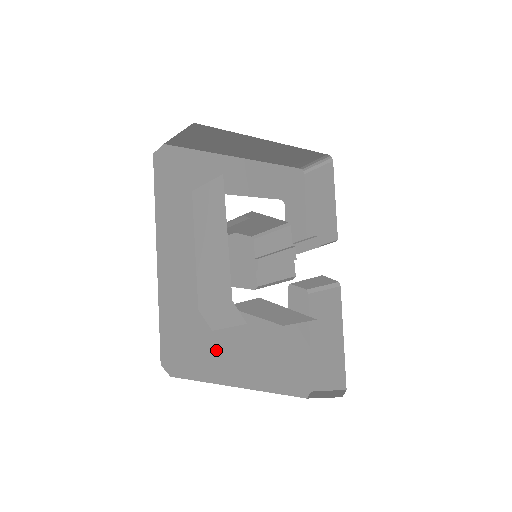
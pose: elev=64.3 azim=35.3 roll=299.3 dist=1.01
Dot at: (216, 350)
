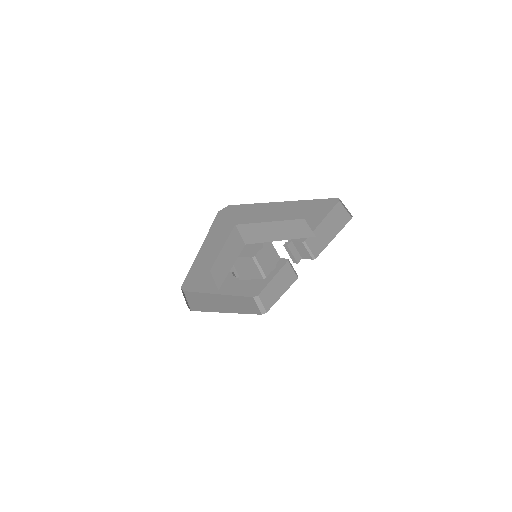
Dot at: (211, 283)
